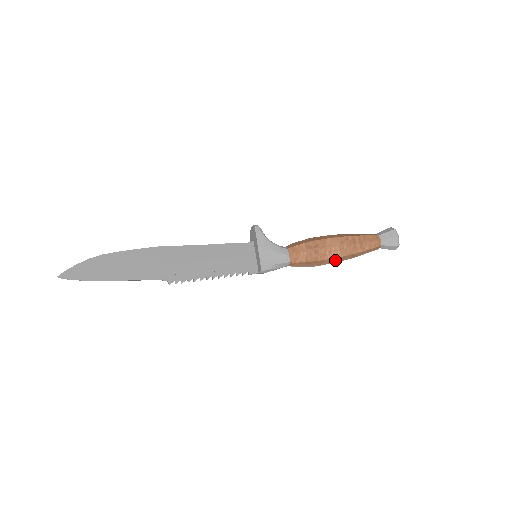
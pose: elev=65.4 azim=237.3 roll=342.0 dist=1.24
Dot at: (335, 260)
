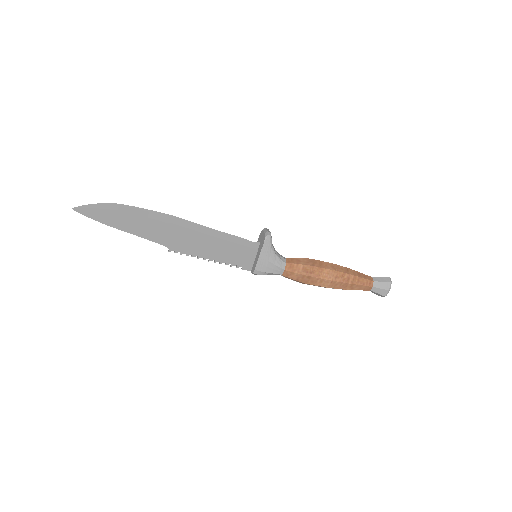
Dot at: occluded
